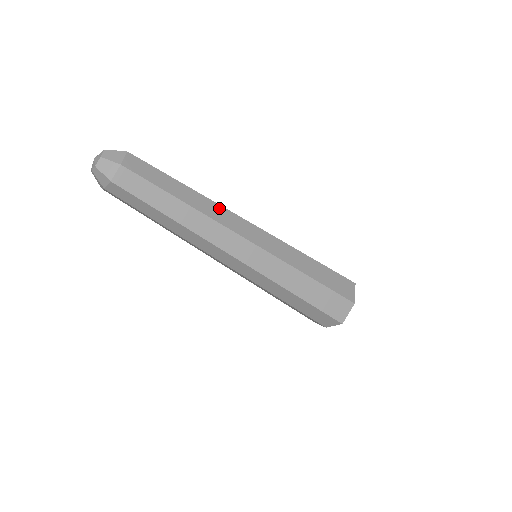
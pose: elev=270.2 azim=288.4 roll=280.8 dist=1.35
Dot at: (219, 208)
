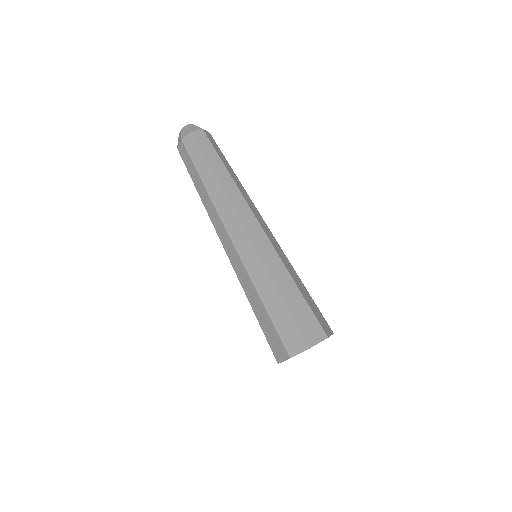
Dot at: (248, 197)
